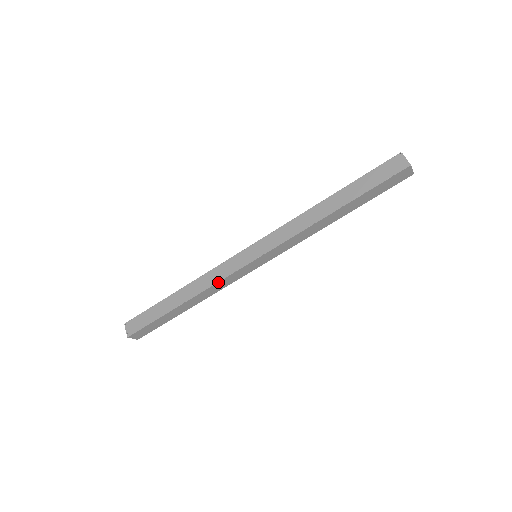
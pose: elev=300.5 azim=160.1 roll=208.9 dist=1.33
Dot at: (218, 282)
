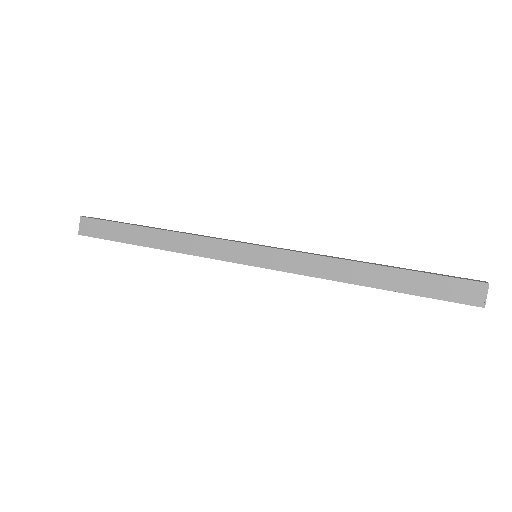
Dot at: (203, 237)
